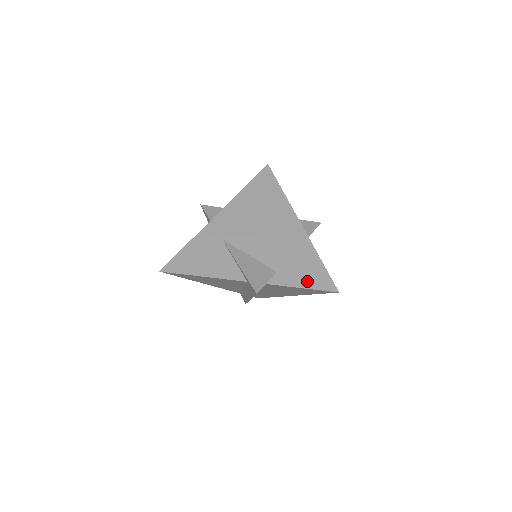
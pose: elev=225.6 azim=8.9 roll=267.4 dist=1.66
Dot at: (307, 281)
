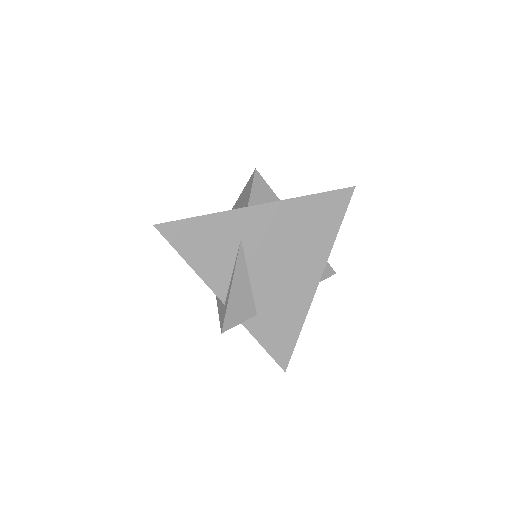
Dot at: (272, 343)
